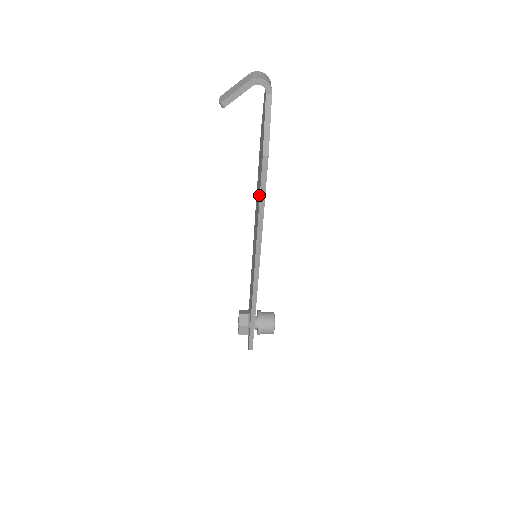
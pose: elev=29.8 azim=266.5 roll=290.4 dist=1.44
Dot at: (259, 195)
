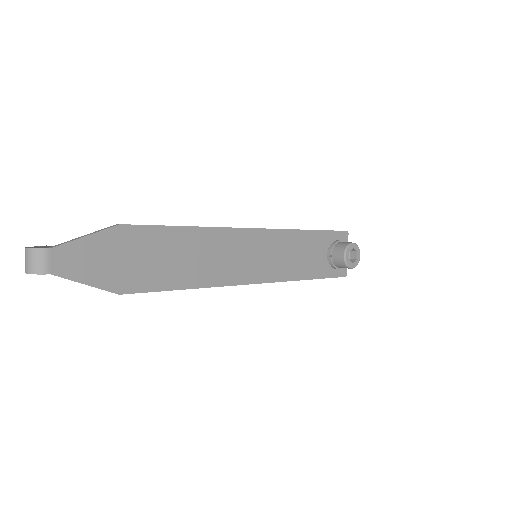
Dot at: (167, 284)
